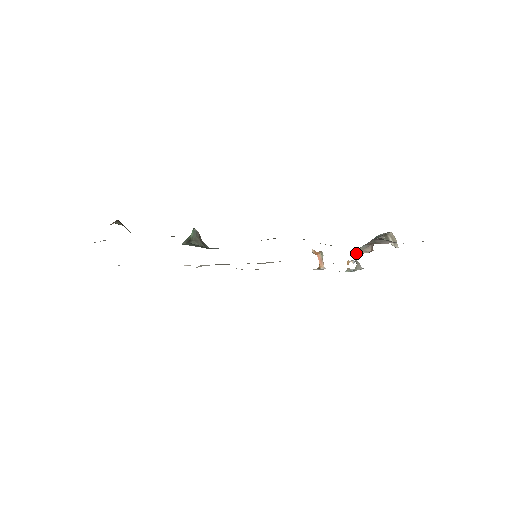
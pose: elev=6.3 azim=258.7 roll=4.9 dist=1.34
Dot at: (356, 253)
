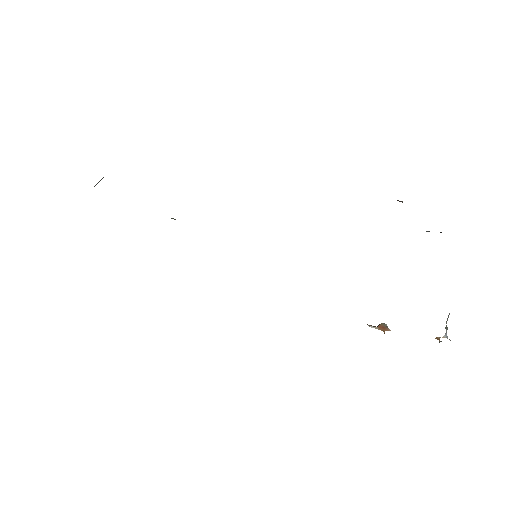
Dot at: occluded
